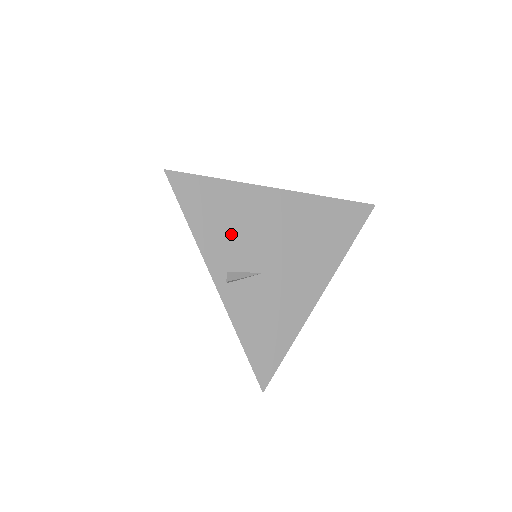
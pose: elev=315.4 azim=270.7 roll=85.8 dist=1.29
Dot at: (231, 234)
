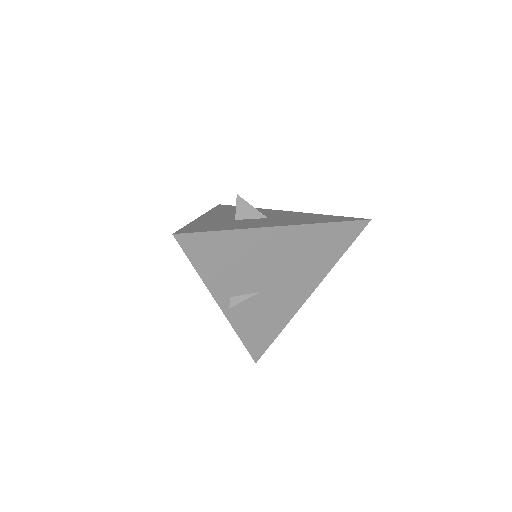
Dot at: (234, 270)
